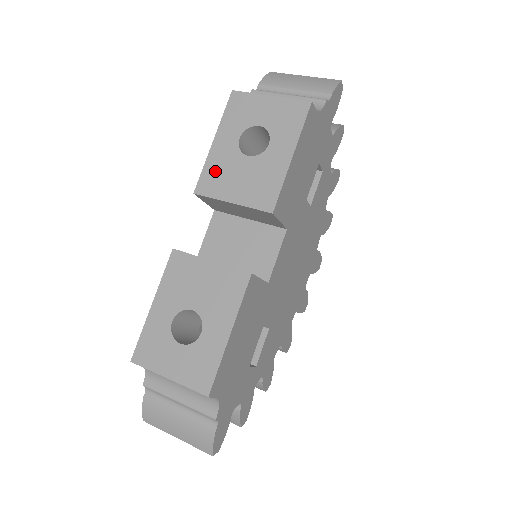
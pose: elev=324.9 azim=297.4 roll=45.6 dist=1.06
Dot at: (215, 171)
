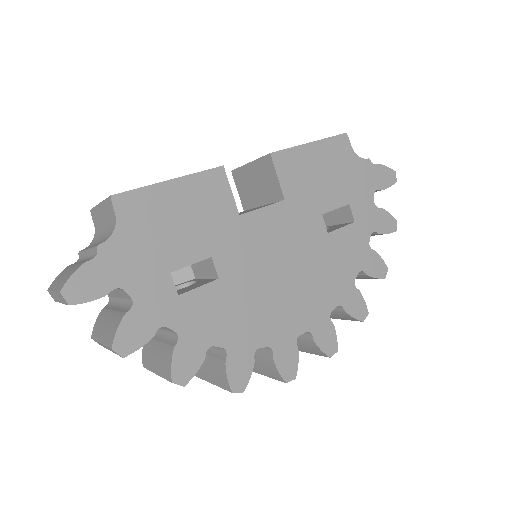
Dot at: occluded
